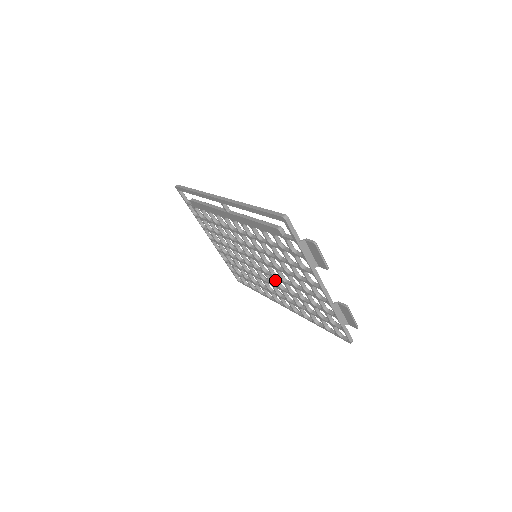
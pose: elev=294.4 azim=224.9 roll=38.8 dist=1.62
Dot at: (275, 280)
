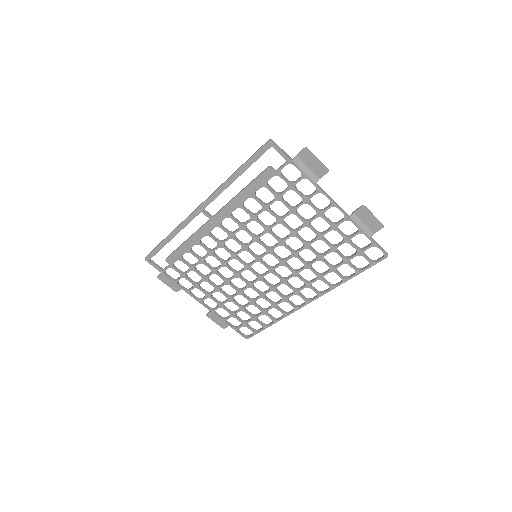
Dot at: (286, 266)
